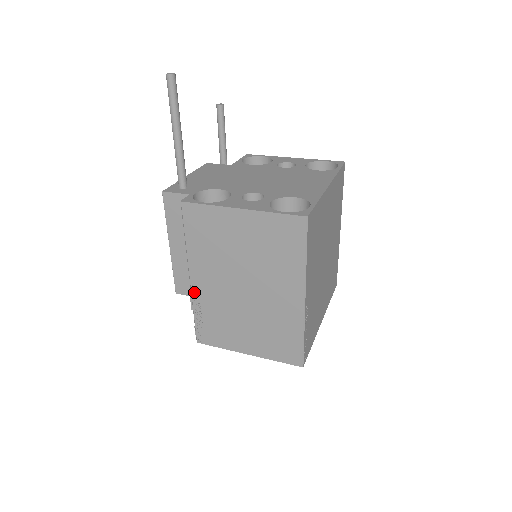
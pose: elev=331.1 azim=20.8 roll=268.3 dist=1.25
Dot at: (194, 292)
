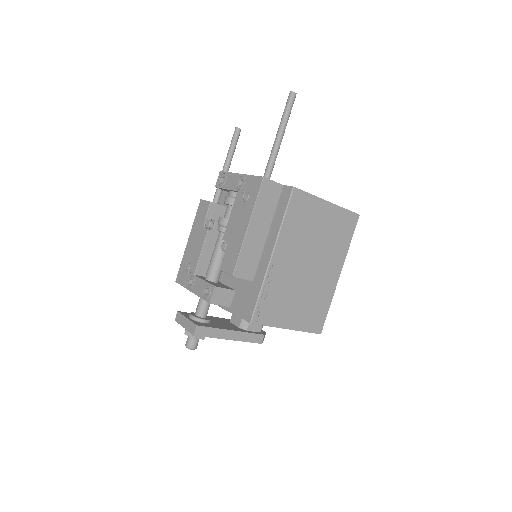
Dot at: (270, 270)
